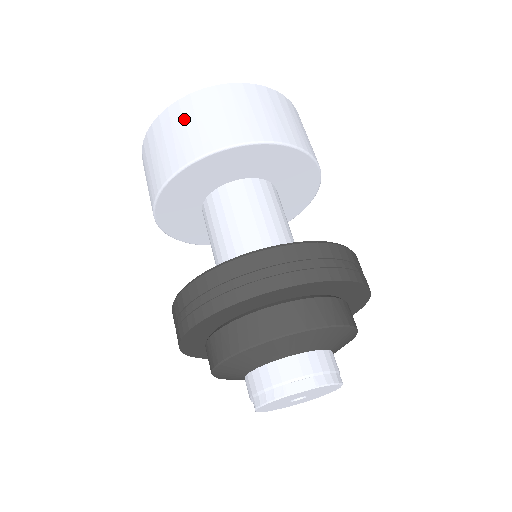
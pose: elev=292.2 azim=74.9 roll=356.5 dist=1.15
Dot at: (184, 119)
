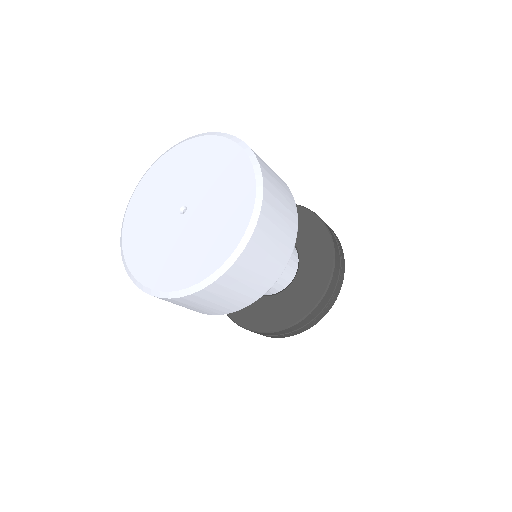
Dot at: (231, 289)
